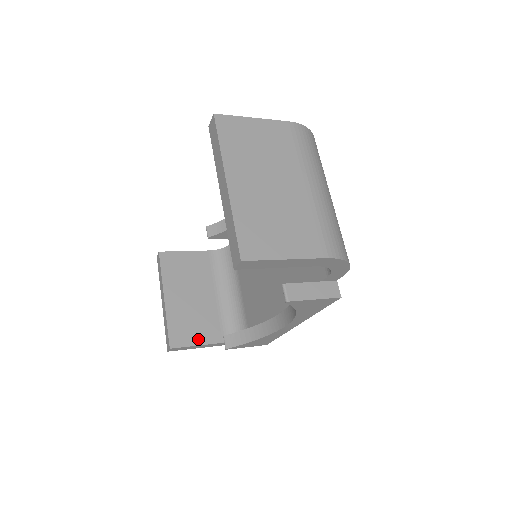
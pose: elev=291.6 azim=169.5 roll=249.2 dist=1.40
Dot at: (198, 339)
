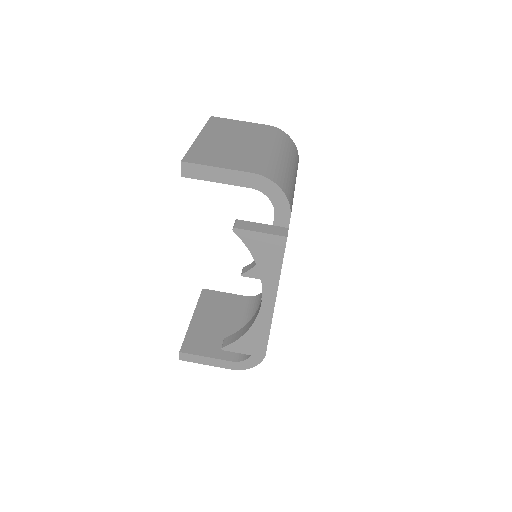
Dot at: (208, 352)
